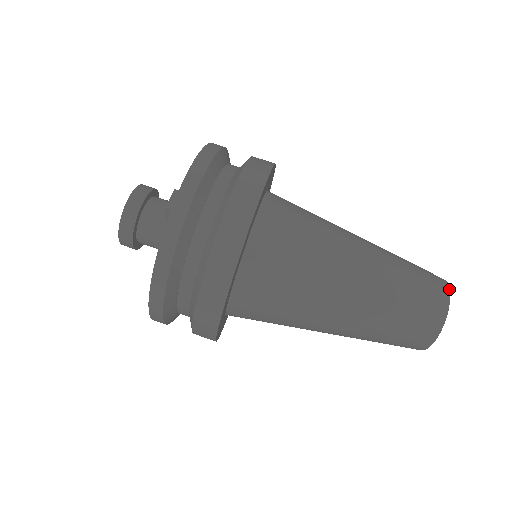
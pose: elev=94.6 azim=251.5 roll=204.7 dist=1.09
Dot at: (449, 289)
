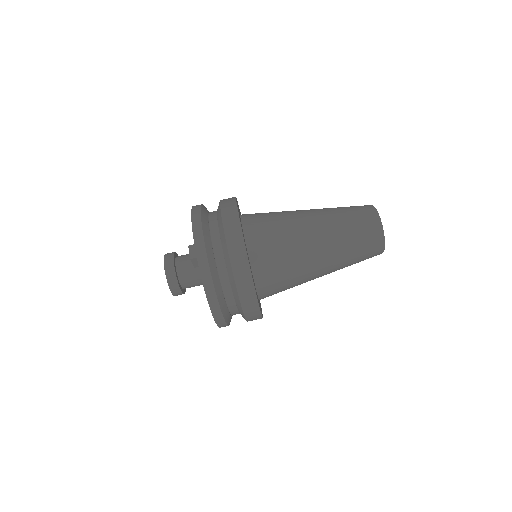
Dot at: (376, 210)
